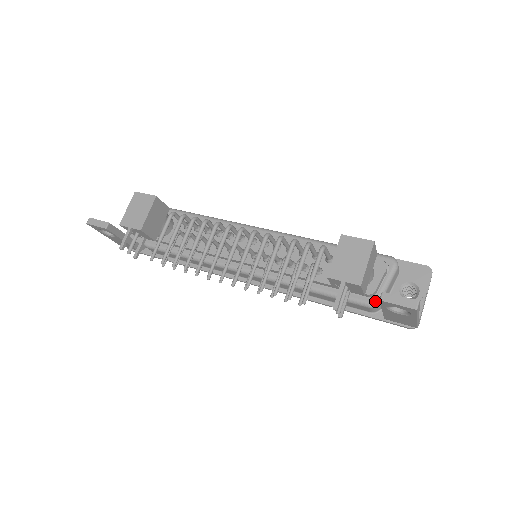
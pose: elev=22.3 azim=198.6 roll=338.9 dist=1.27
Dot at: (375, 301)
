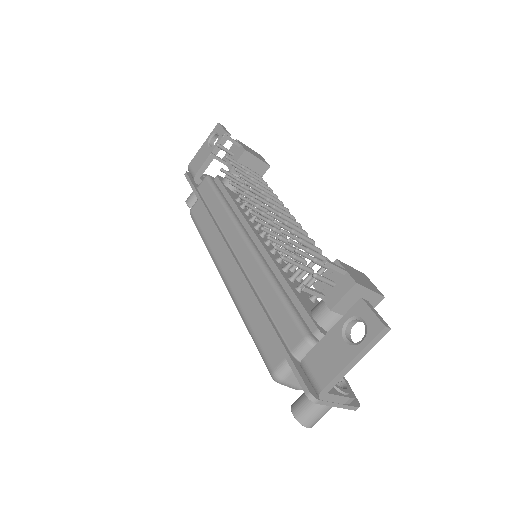
Dot at: (316, 340)
